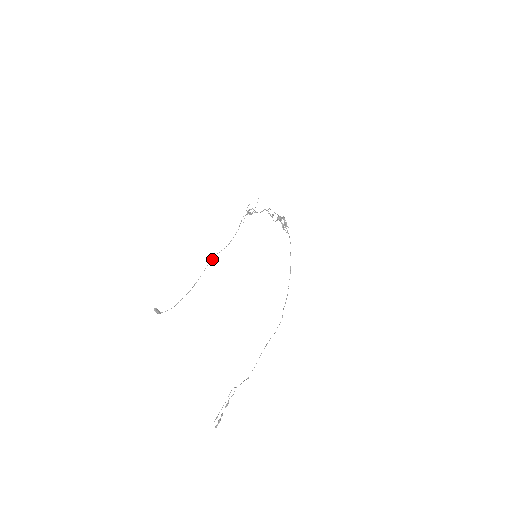
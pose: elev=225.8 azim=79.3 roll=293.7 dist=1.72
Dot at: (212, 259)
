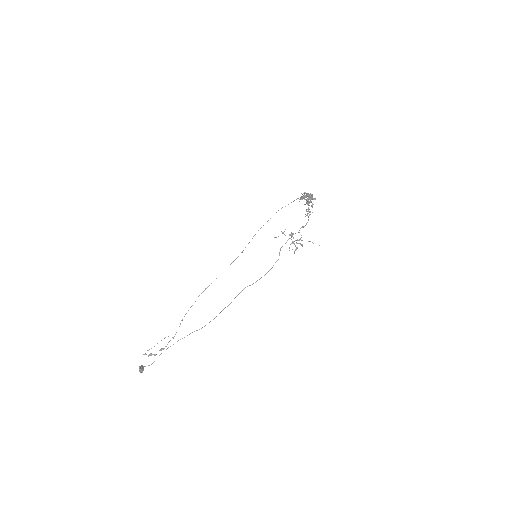
Dot at: occluded
